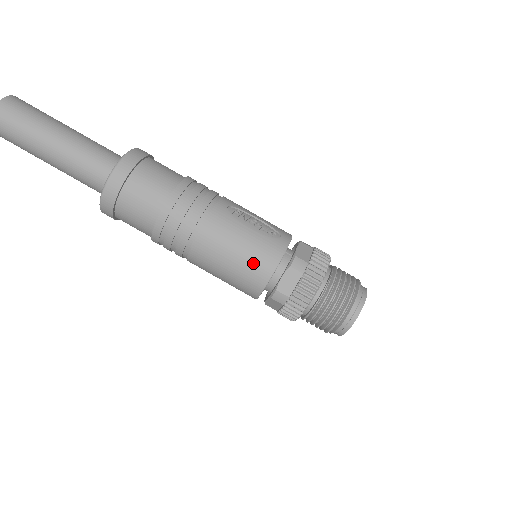
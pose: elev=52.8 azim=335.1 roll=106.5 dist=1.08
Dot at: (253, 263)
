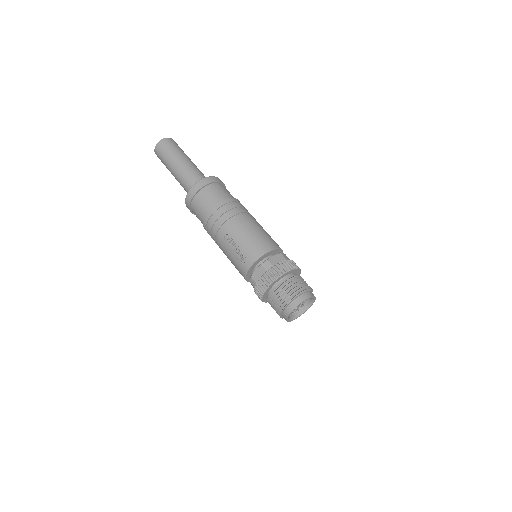
Dot at: occluded
